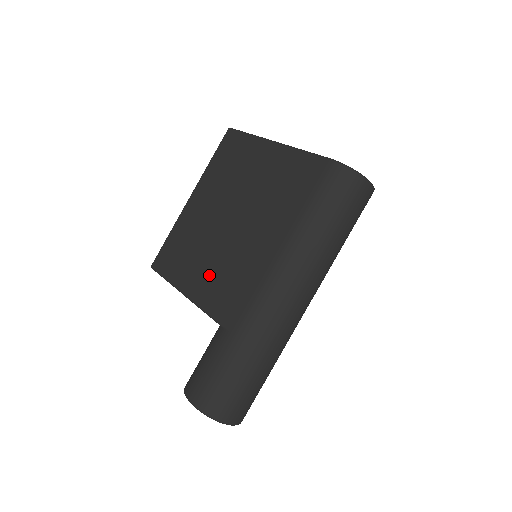
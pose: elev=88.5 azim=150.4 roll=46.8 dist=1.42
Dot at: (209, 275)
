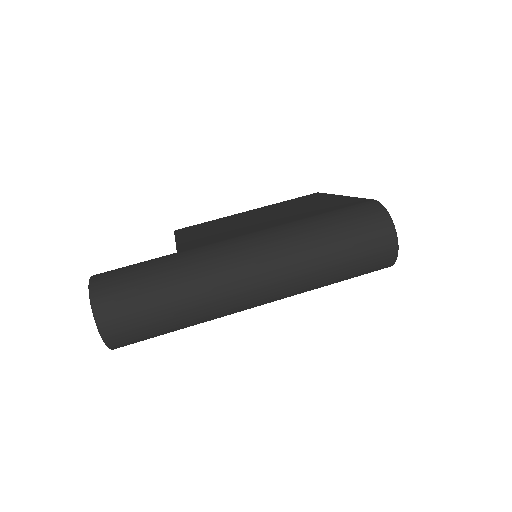
Dot at: (208, 233)
